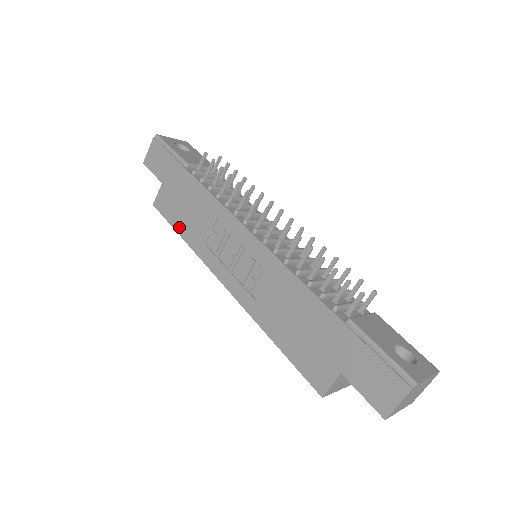
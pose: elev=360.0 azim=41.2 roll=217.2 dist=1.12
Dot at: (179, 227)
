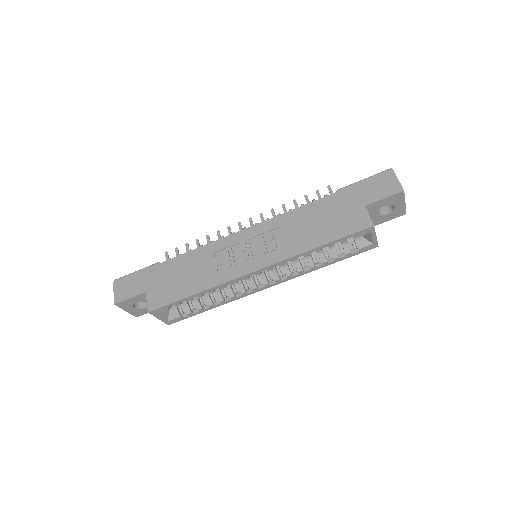
Dot at: (187, 292)
